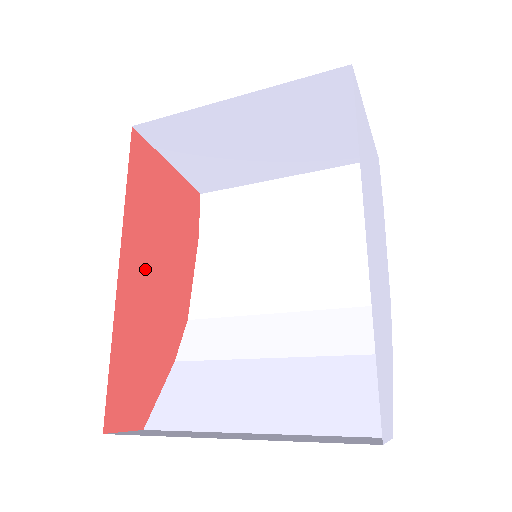
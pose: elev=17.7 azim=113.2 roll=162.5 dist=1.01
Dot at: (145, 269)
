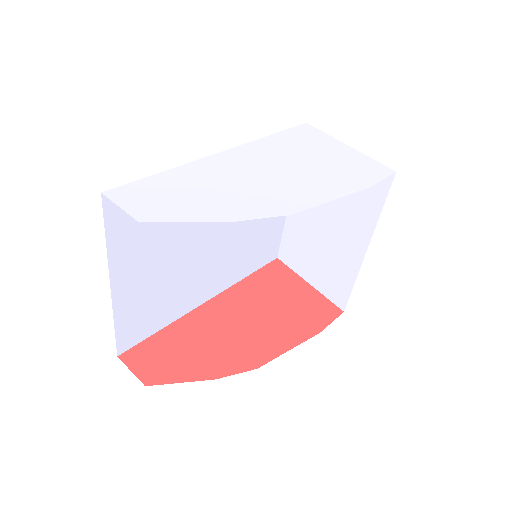
Dot at: (232, 314)
